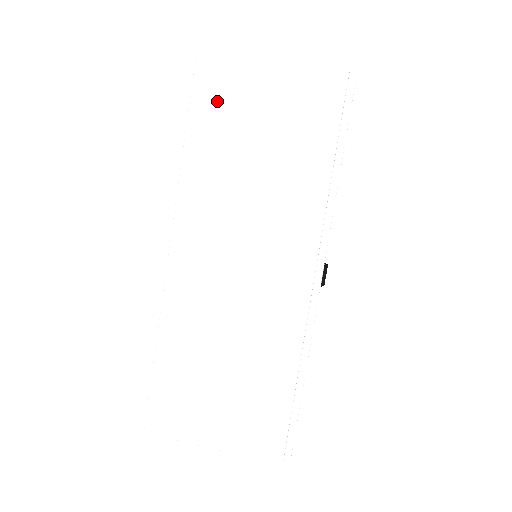
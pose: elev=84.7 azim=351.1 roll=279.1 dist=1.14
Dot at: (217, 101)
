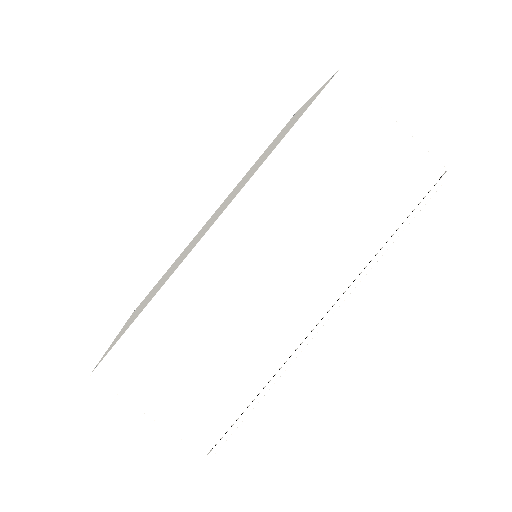
Dot at: (332, 123)
